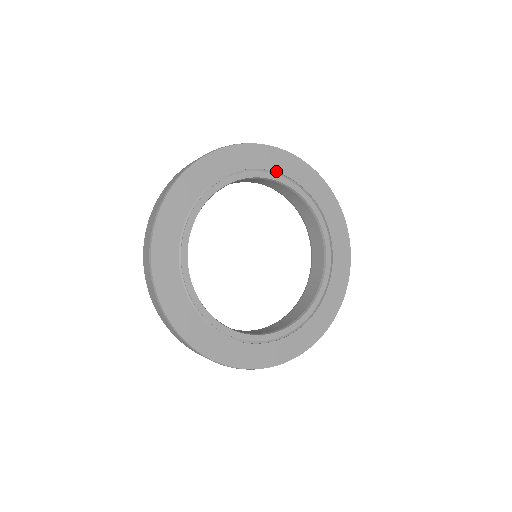
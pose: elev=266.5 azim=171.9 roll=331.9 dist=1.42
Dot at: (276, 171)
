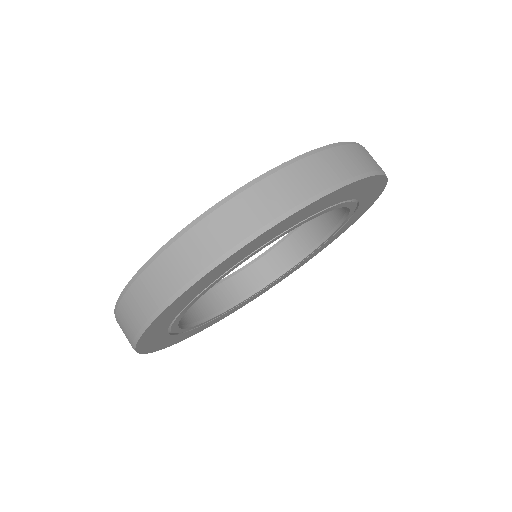
Dot at: (359, 199)
